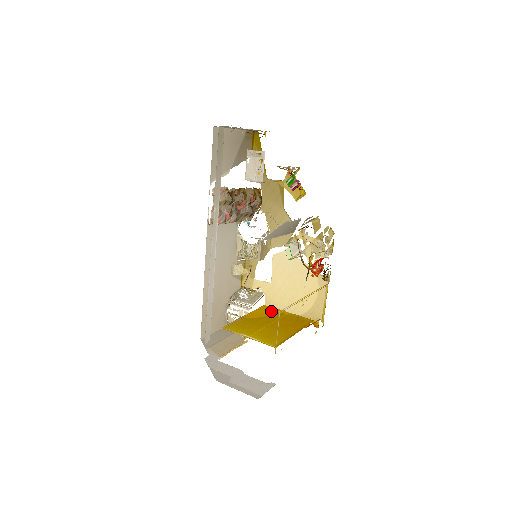
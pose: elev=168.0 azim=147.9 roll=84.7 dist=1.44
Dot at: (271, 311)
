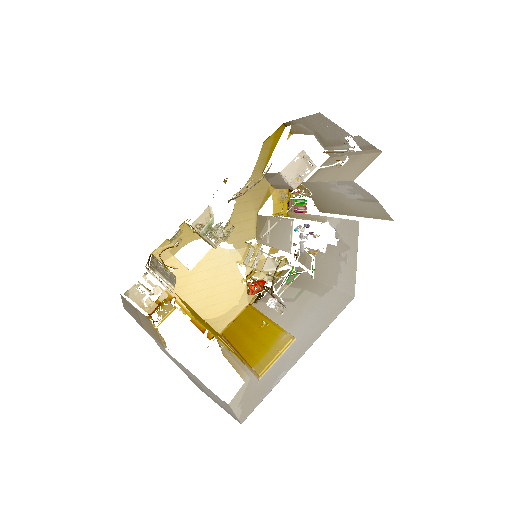
Dot at: occluded
